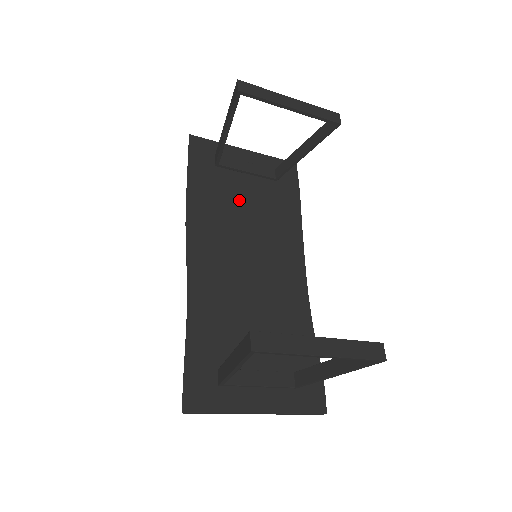
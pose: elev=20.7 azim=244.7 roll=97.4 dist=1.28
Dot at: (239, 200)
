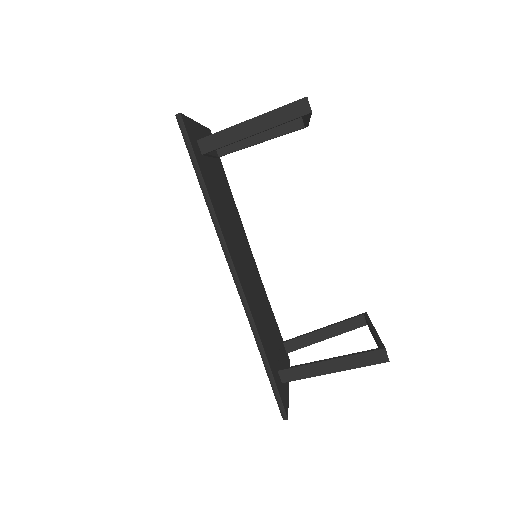
Dot at: (220, 194)
